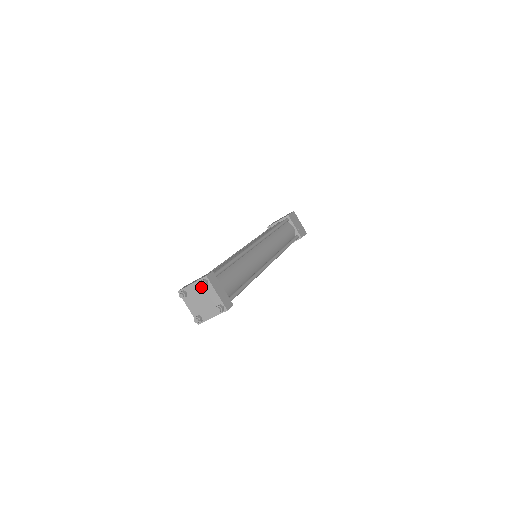
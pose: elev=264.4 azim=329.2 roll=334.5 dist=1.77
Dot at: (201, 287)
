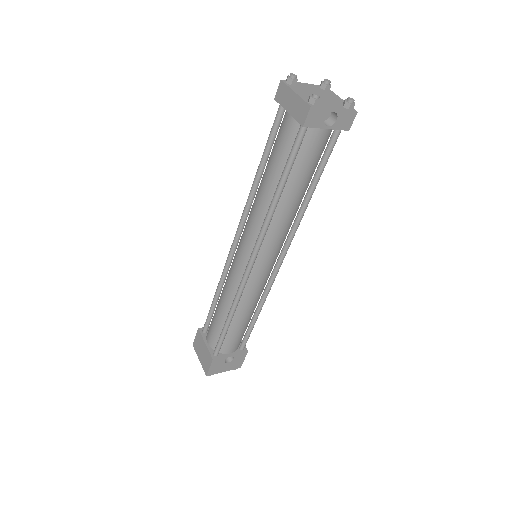
Dot at: (318, 89)
